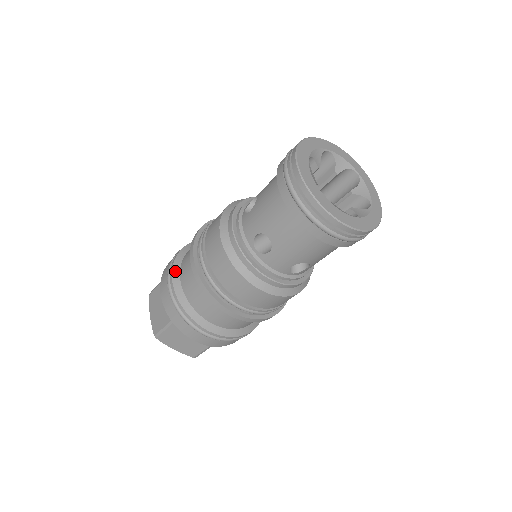
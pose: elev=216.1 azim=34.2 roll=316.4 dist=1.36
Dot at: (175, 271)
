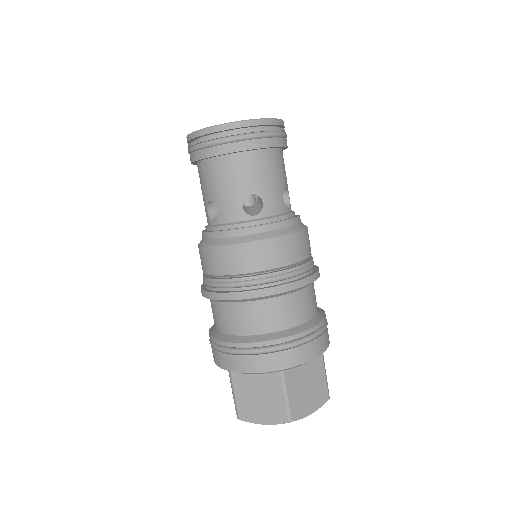
Dot at: (212, 327)
